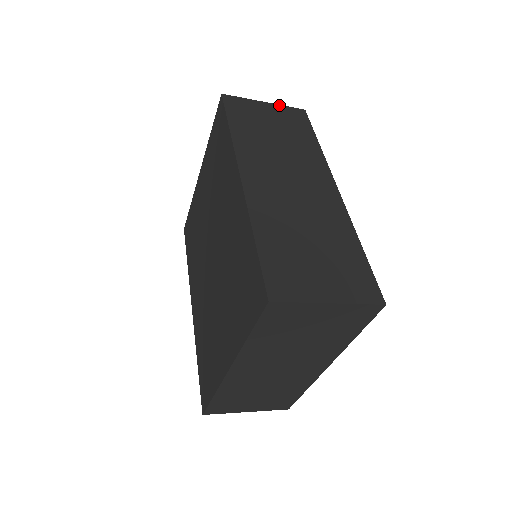
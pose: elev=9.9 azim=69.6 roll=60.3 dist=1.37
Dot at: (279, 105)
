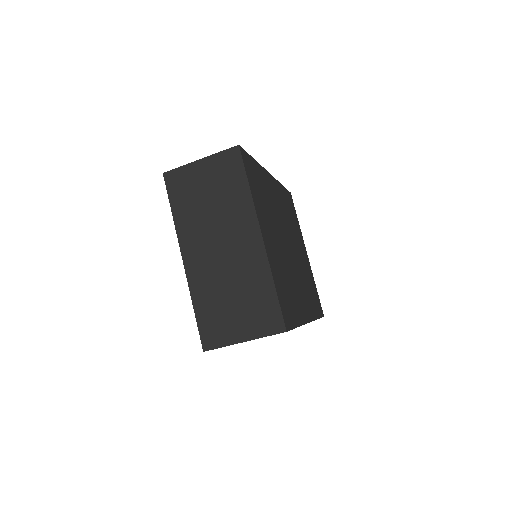
Dot at: occluded
